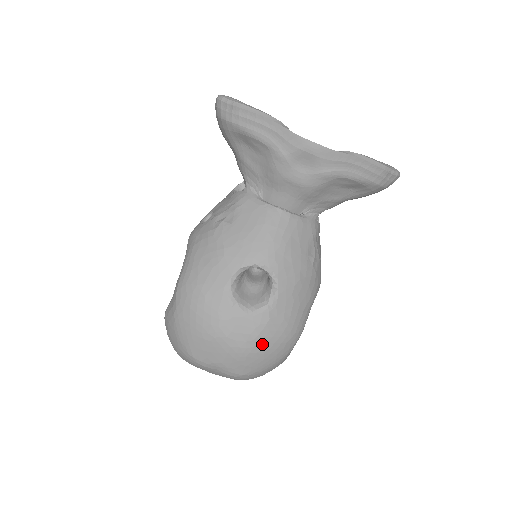
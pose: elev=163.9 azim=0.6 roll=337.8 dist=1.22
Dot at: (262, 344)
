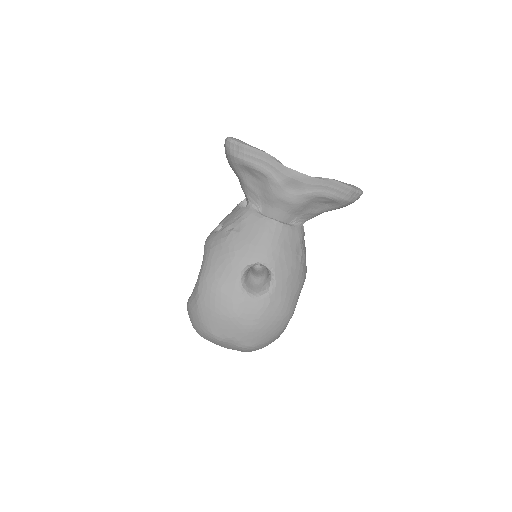
Dot at: (265, 322)
